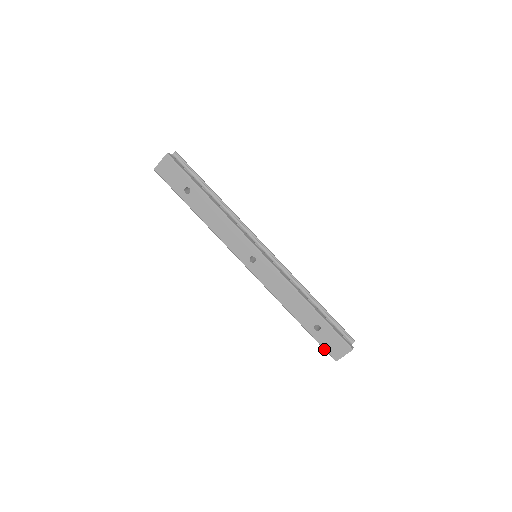
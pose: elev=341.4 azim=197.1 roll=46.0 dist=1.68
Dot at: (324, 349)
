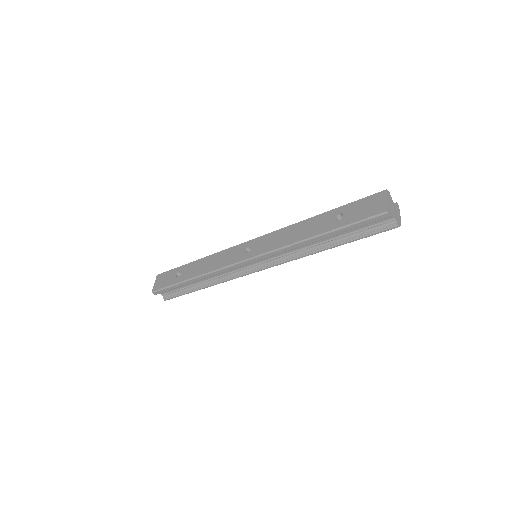
Dot at: (365, 220)
